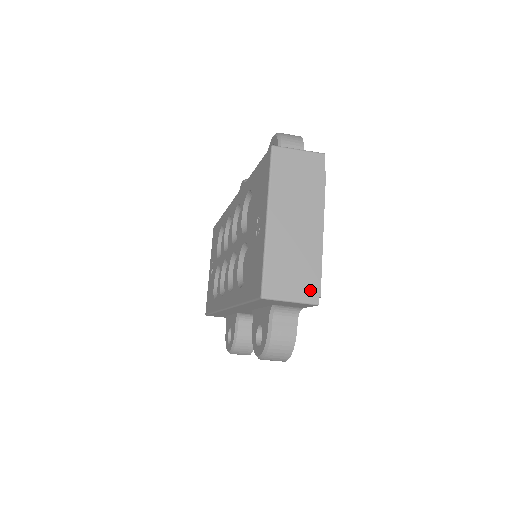
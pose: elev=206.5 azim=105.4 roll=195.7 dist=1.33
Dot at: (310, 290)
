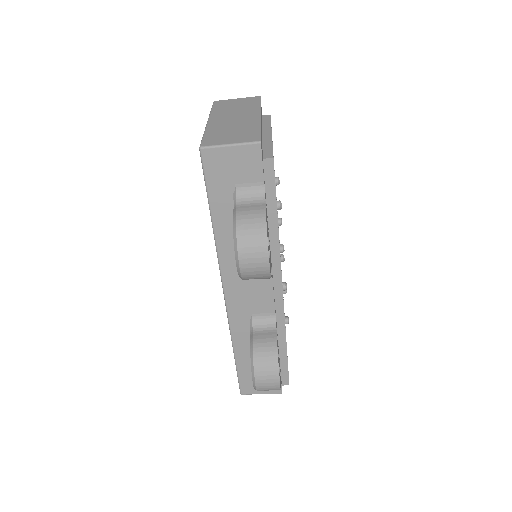
Dot at: (251, 137)
